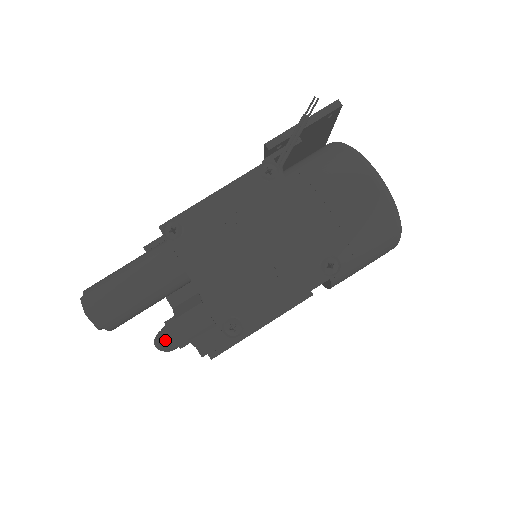
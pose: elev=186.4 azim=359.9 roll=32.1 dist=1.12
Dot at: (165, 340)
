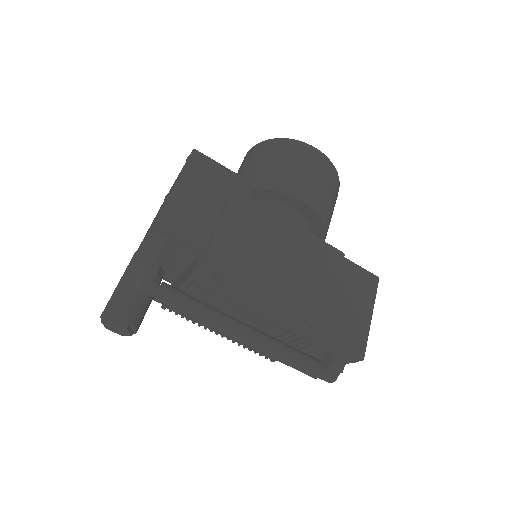
Dot at: (136, 276)
